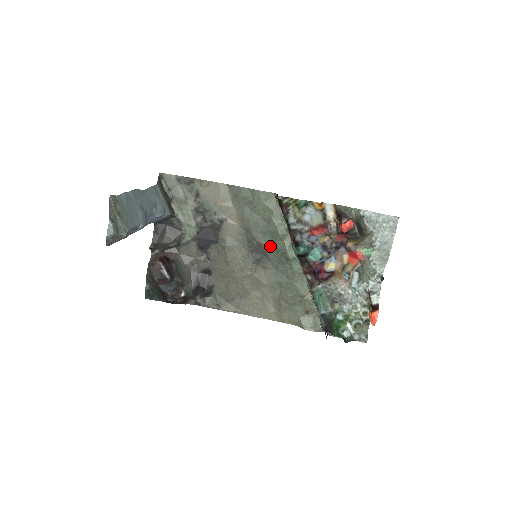
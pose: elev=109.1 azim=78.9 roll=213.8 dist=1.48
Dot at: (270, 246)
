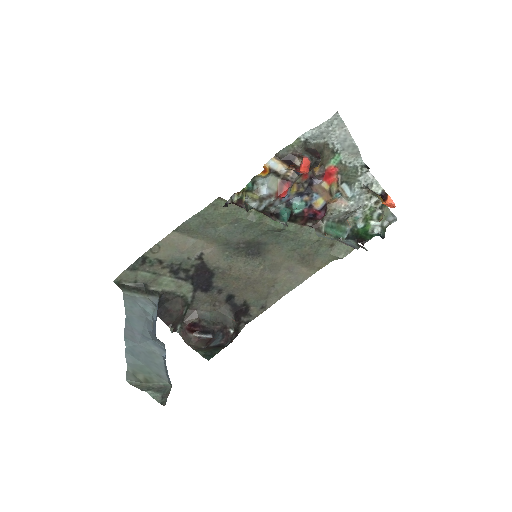
Dot at: (257, 236)
